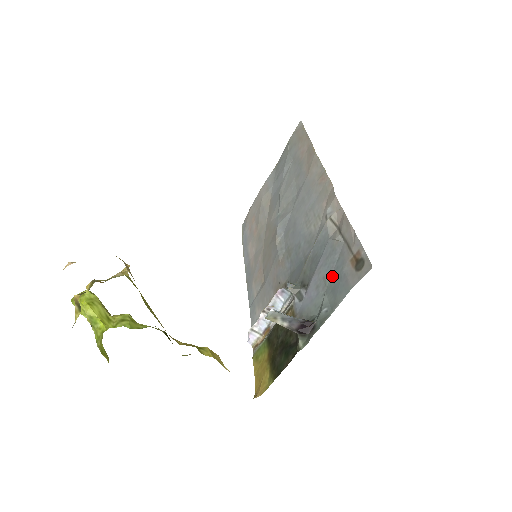
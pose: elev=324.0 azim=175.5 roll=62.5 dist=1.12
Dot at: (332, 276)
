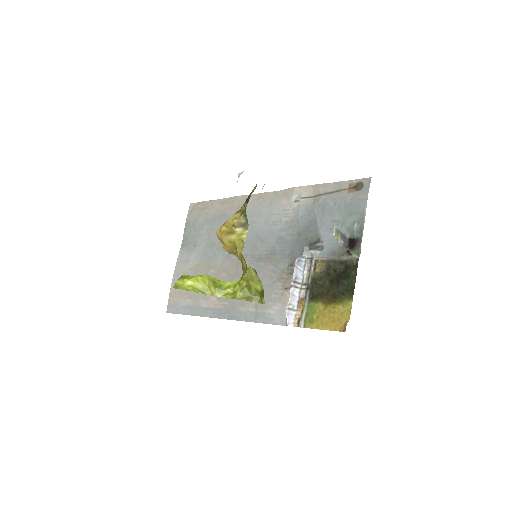
Dot at: (339, 213)
